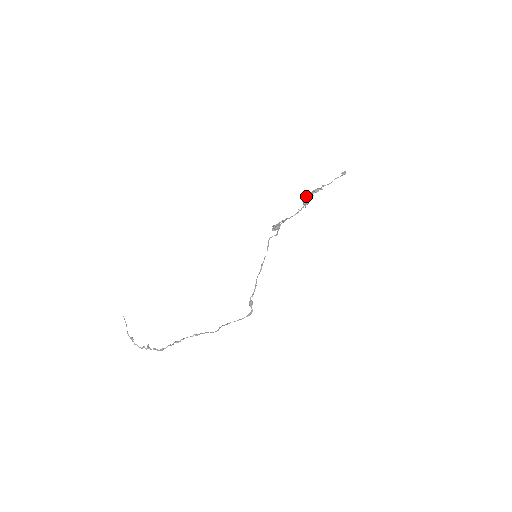
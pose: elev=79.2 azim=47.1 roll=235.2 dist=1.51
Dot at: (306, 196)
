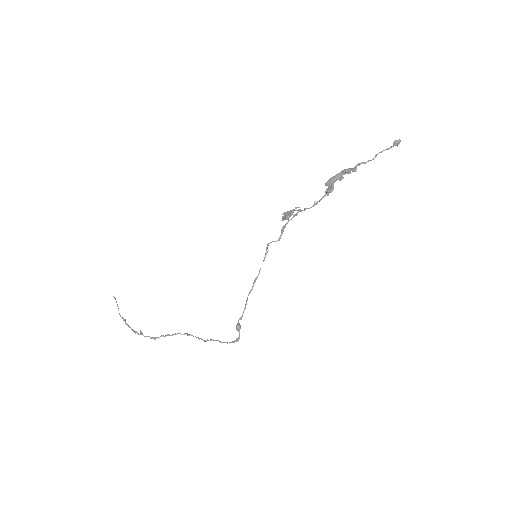
Dot at: (331, 178)
